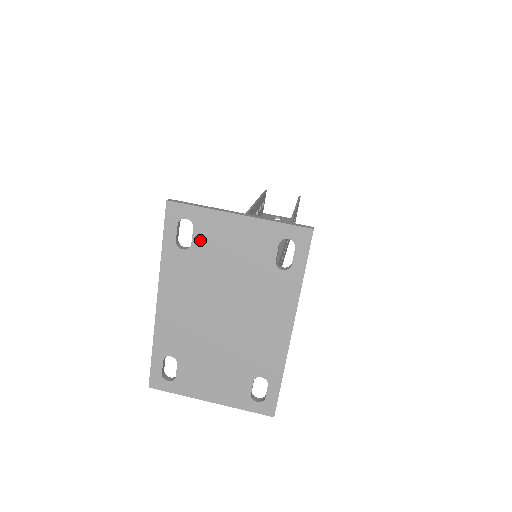
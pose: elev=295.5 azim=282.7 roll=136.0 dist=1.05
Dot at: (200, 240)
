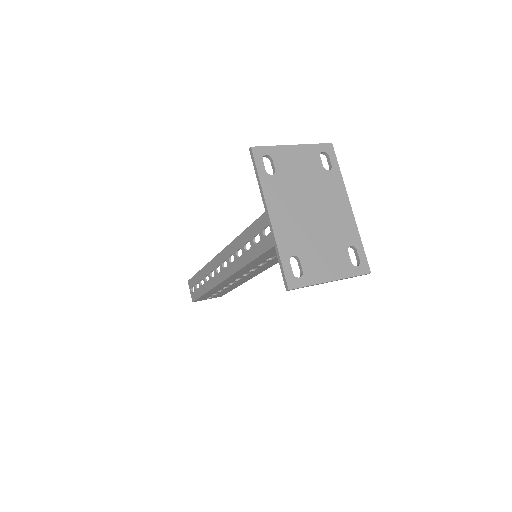
Dot at: (279, 166)
